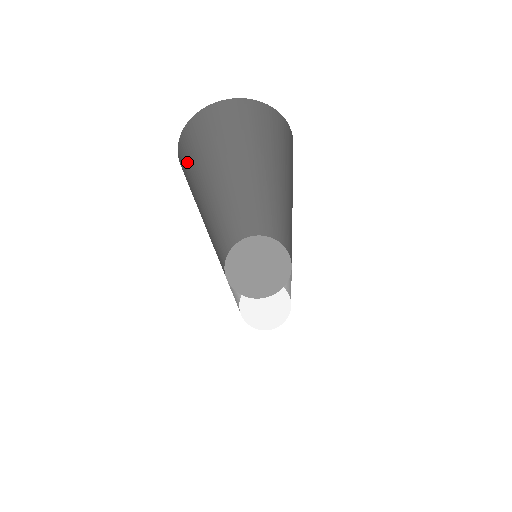
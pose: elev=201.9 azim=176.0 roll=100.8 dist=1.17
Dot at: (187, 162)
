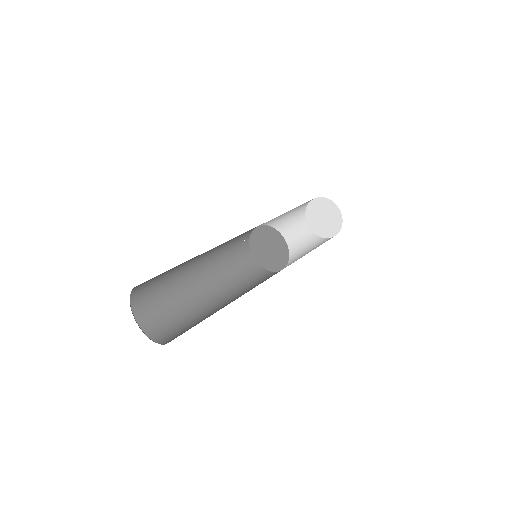
Dot at: (153, 311)
